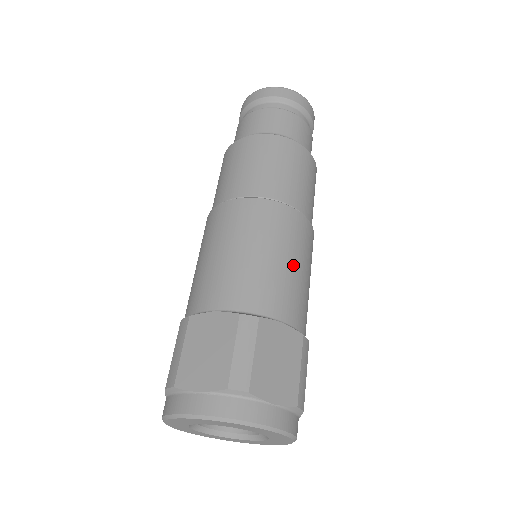
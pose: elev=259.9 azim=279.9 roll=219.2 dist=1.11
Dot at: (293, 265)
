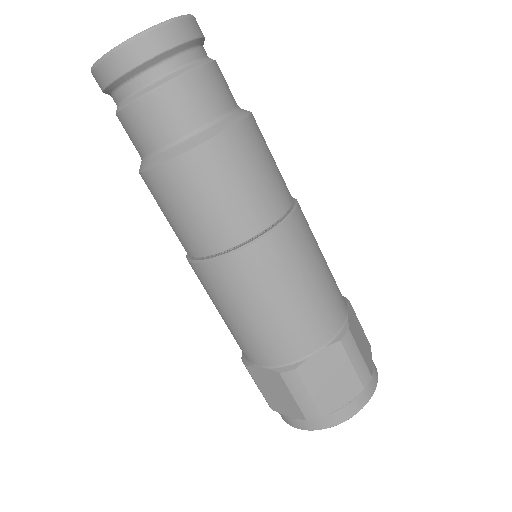
Dot at: (294, 297)
